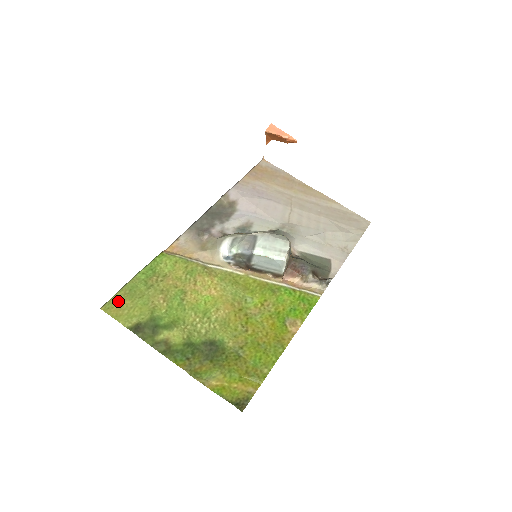
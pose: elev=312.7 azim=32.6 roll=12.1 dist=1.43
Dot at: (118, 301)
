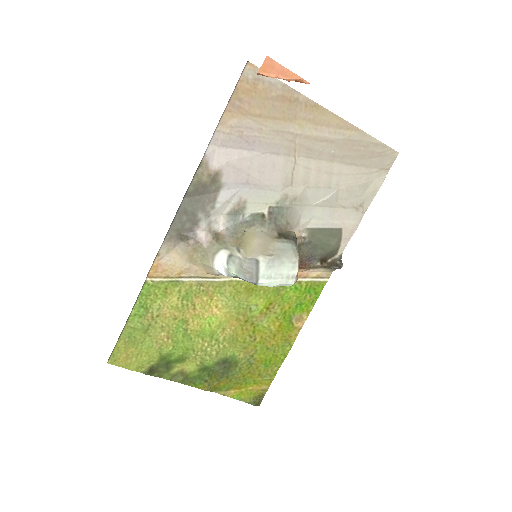
Dot at: (121, 352)
